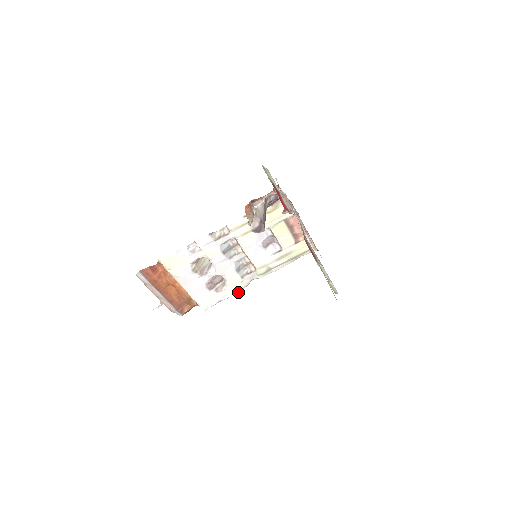
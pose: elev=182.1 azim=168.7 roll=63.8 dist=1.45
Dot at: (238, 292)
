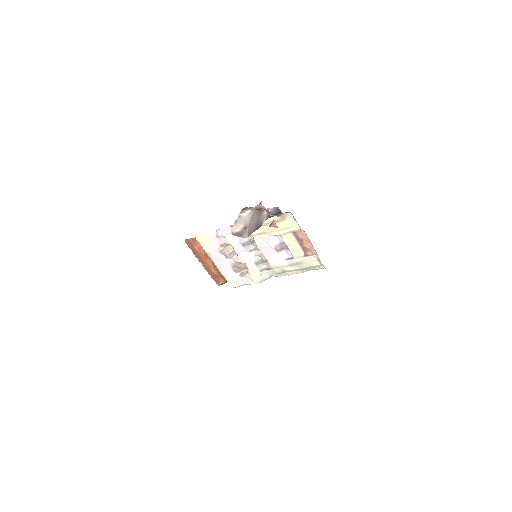
Dot at: (259, 282)
